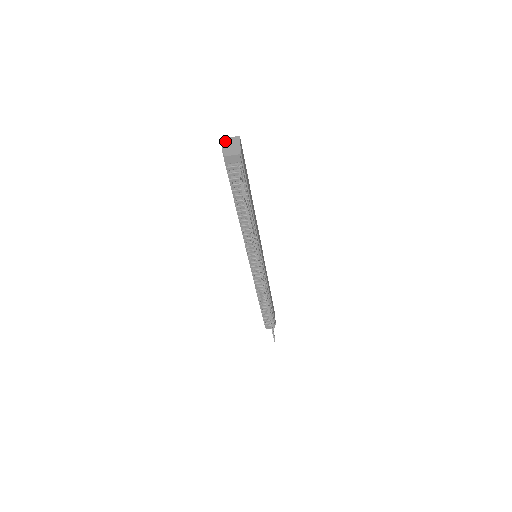
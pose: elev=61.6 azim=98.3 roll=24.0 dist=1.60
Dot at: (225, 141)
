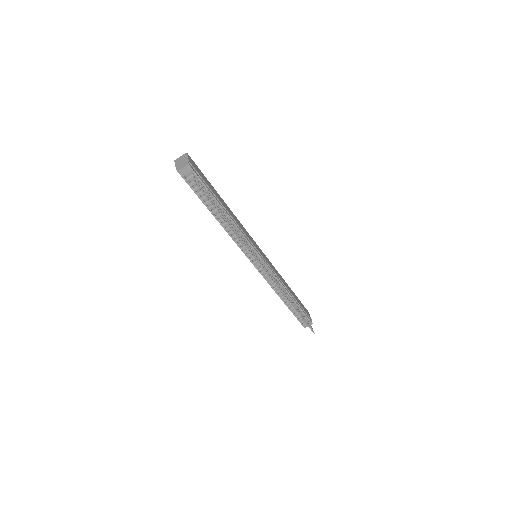
Dot at: (176, 161)
